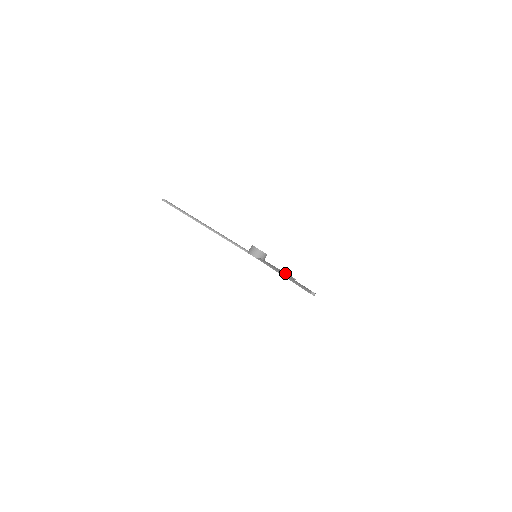
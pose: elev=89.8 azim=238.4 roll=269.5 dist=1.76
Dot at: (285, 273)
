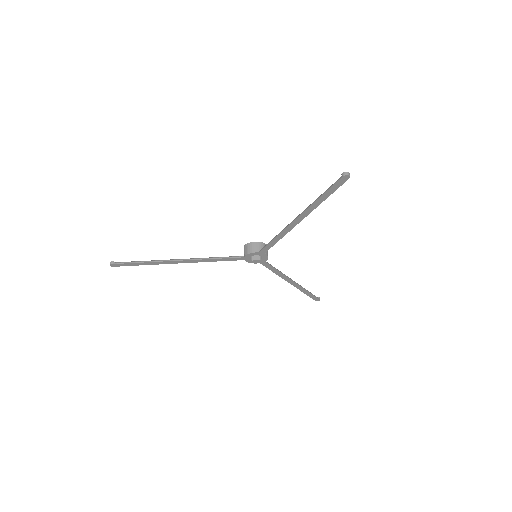
Dot at: (303, 288)
